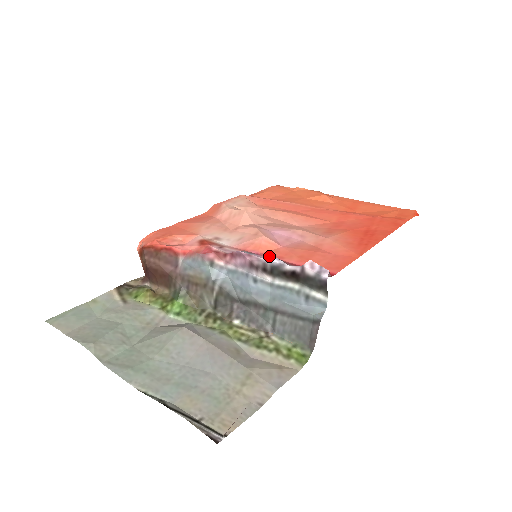
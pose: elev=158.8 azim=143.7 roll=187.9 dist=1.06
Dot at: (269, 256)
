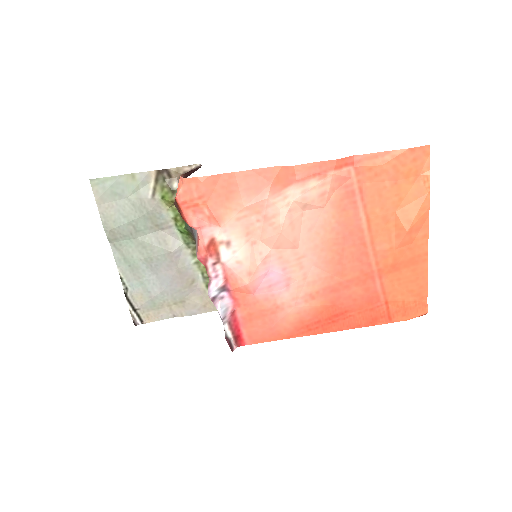
Dot at: (233, 298)
